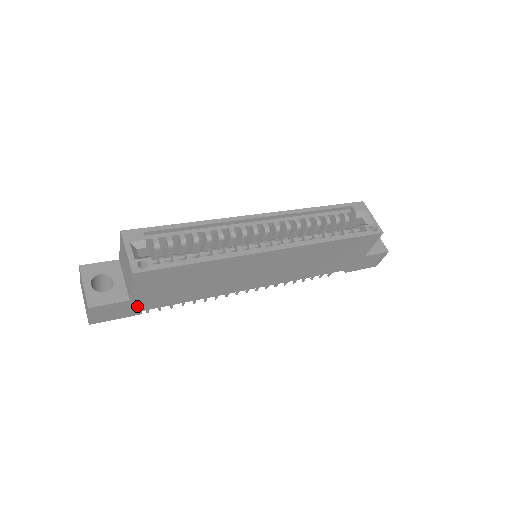
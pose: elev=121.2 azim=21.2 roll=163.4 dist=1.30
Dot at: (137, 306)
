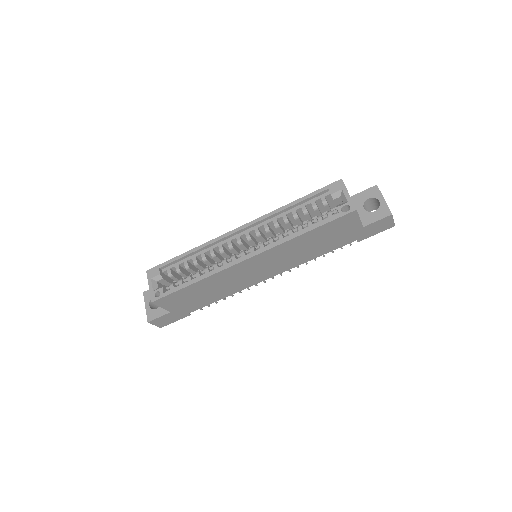
Dot at: (181, 313)
